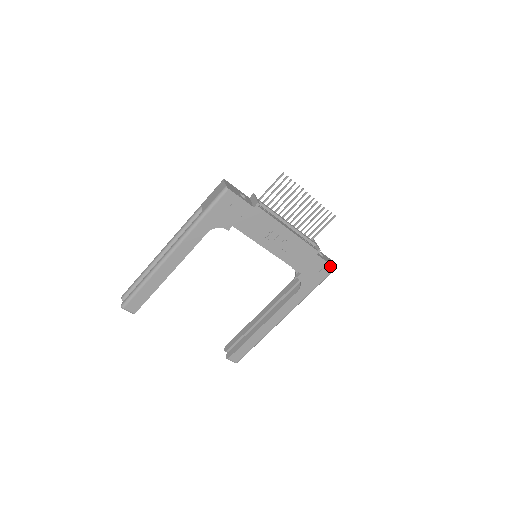
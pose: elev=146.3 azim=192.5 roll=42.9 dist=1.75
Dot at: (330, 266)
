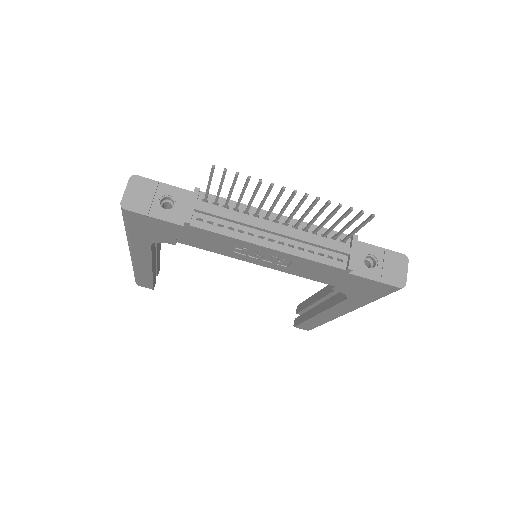
Dot at: (388, 285)
